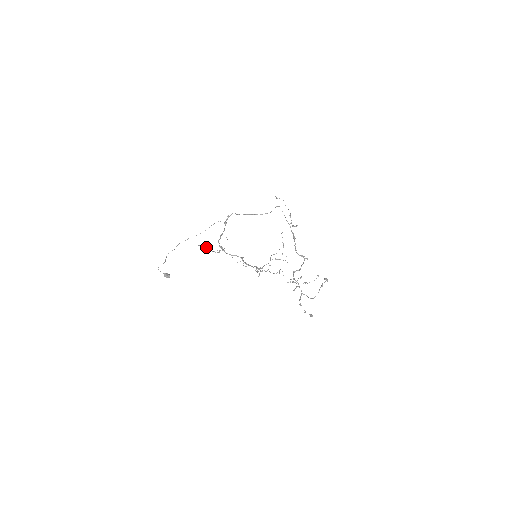
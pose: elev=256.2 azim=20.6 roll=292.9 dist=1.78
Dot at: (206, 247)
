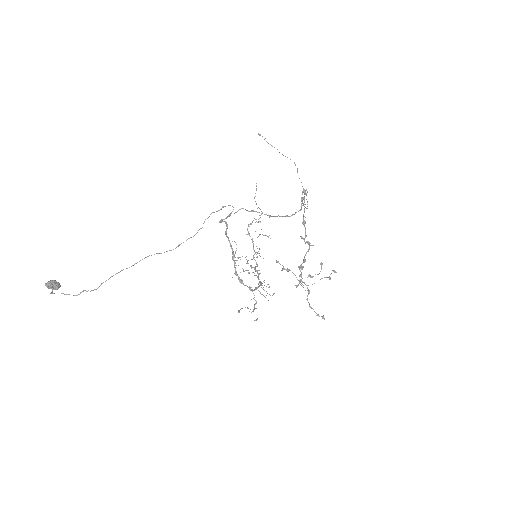
Dot at: (245, 307)
